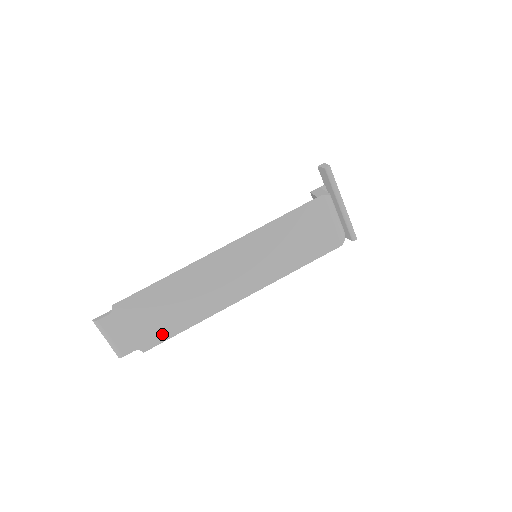
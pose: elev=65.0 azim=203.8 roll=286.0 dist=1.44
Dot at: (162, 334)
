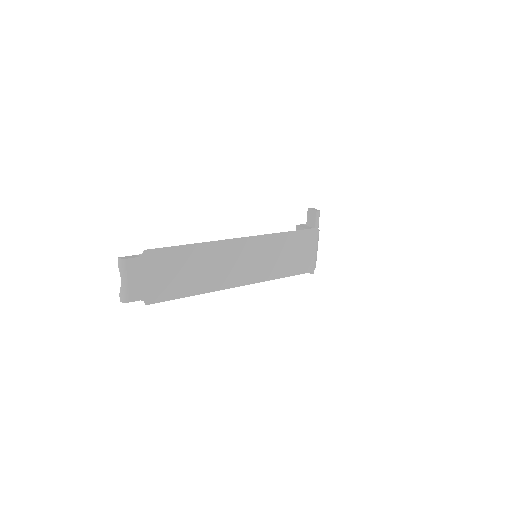
Dot at: (168, 293)
